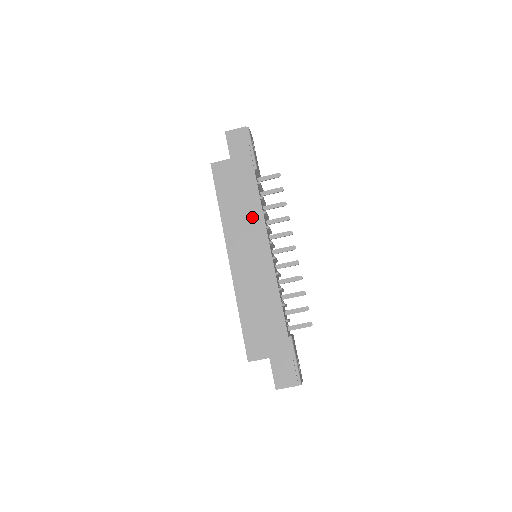
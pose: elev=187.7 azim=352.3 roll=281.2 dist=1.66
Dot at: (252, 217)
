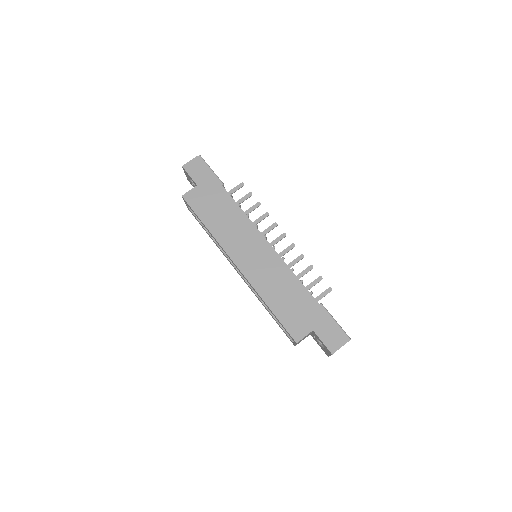
Dot at: (239, 223)
